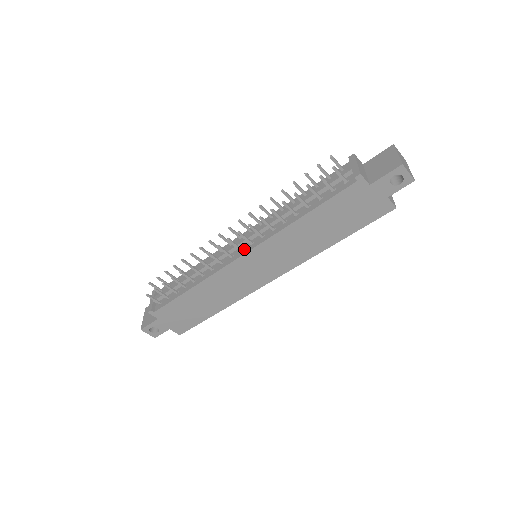
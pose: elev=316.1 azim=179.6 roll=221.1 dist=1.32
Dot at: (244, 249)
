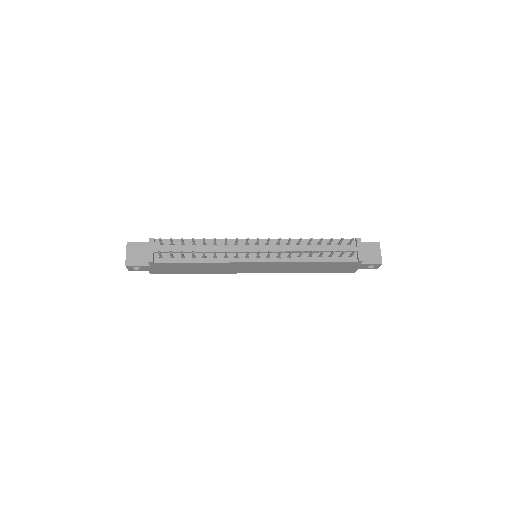
Dot at: (260, 257)
